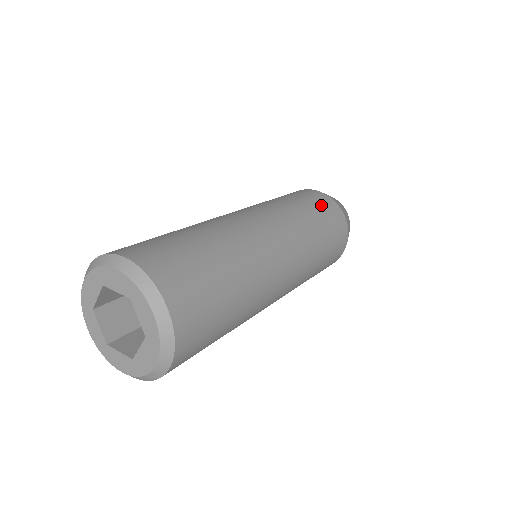
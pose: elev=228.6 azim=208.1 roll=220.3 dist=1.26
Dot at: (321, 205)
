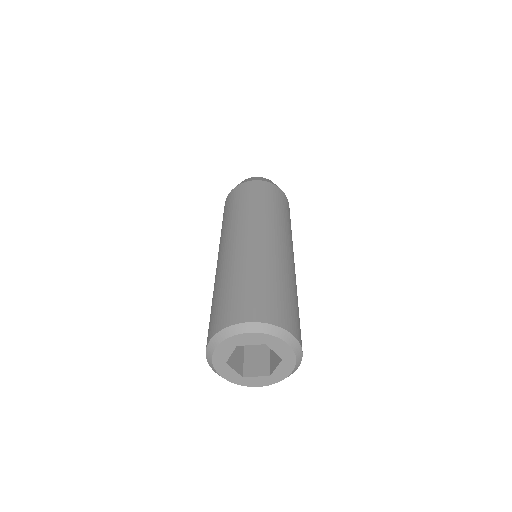
Dot at: occluded
